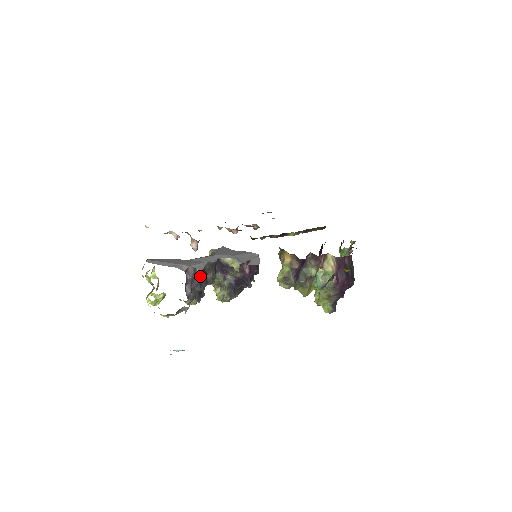
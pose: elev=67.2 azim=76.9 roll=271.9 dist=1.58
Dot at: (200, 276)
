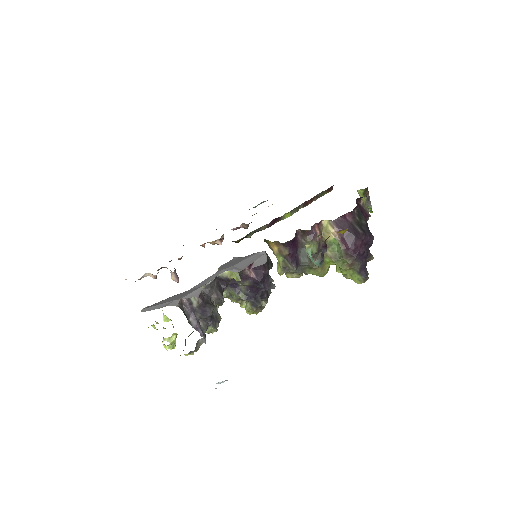
Dot at: (198, 303)
